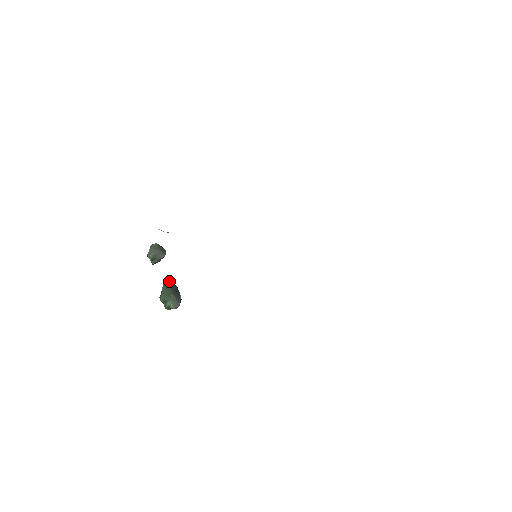
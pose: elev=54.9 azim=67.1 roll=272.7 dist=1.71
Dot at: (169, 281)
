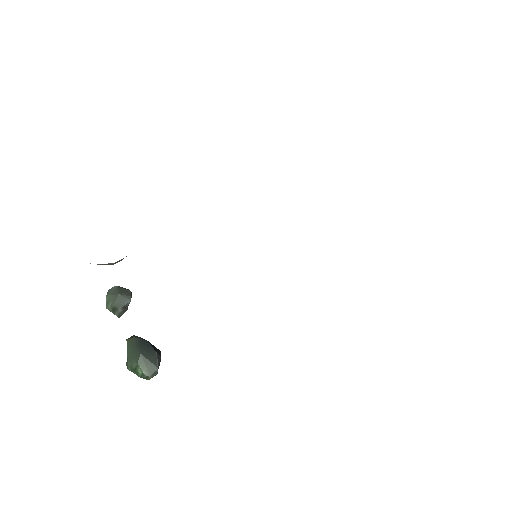
Dot at: (134, 336)
